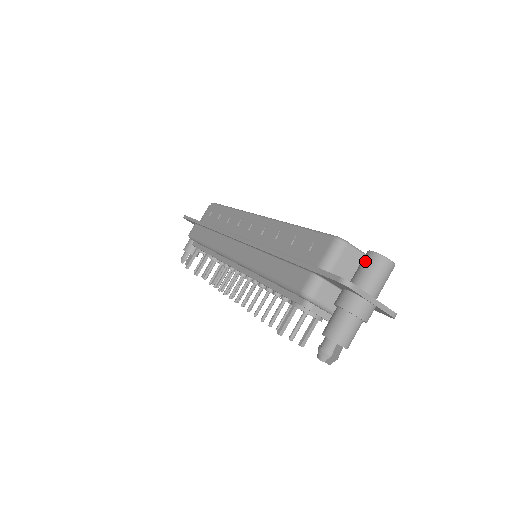
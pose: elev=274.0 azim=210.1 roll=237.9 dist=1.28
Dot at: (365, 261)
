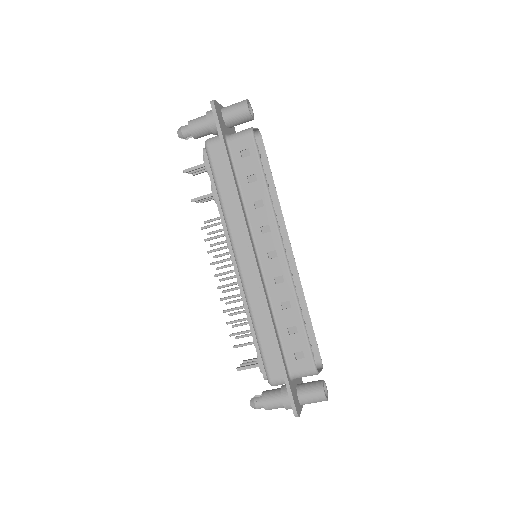
Dot at: (316, 394)
